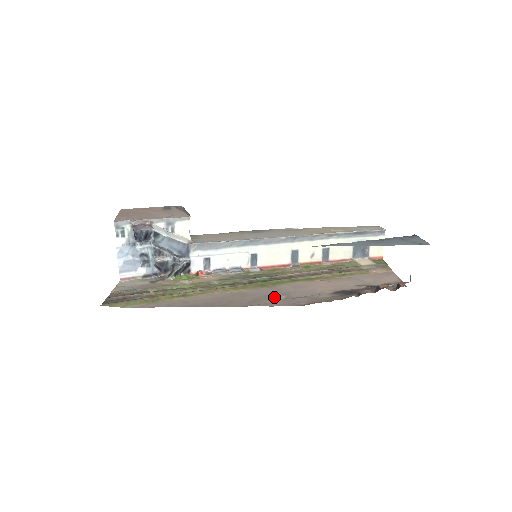
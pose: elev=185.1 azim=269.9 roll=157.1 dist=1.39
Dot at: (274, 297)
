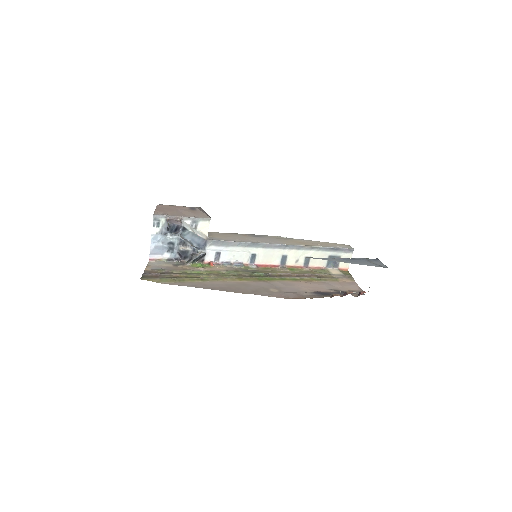
Dot at: (270, 290)
